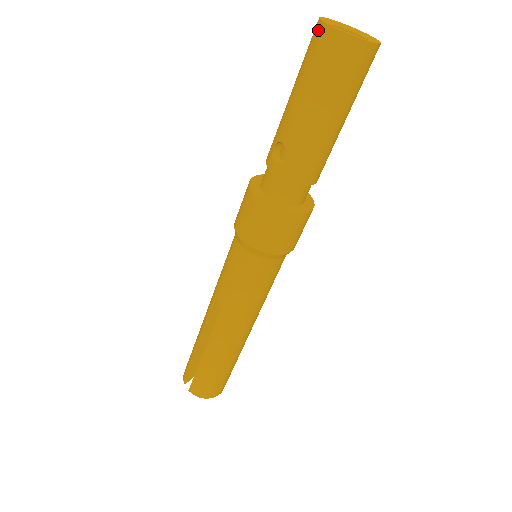
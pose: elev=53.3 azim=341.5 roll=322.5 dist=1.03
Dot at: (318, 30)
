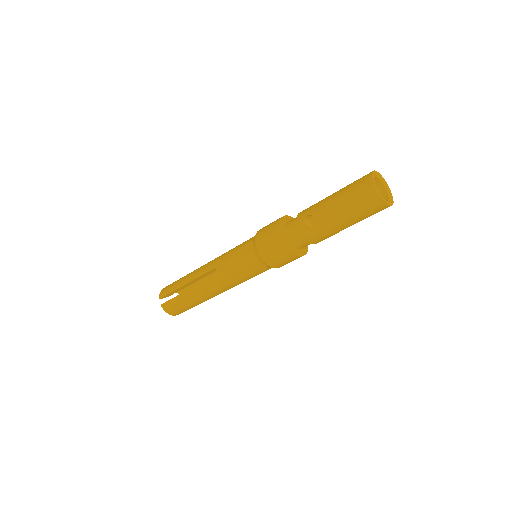
Dot at: (368, 181)
